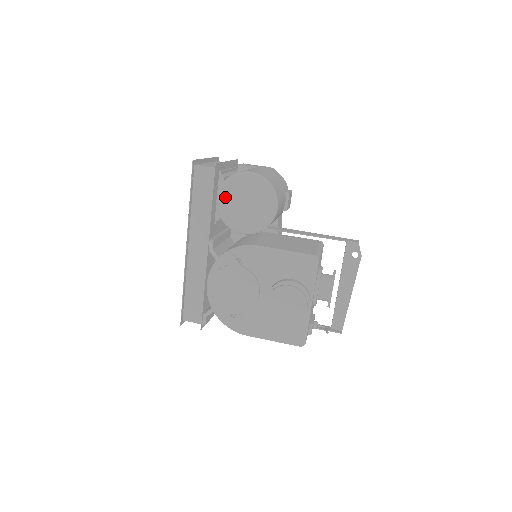
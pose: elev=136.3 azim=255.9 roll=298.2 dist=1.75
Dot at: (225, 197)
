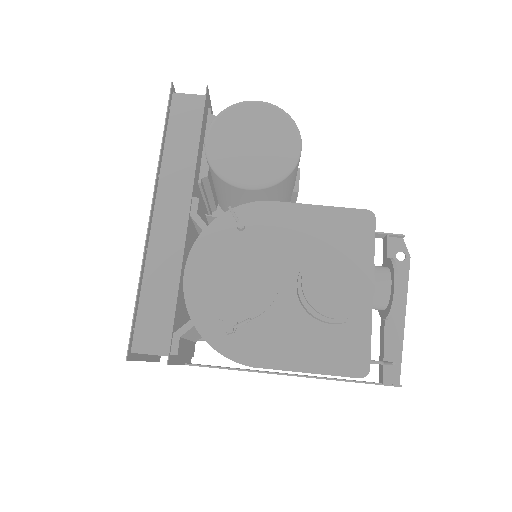
Dot at: (219, 134)
